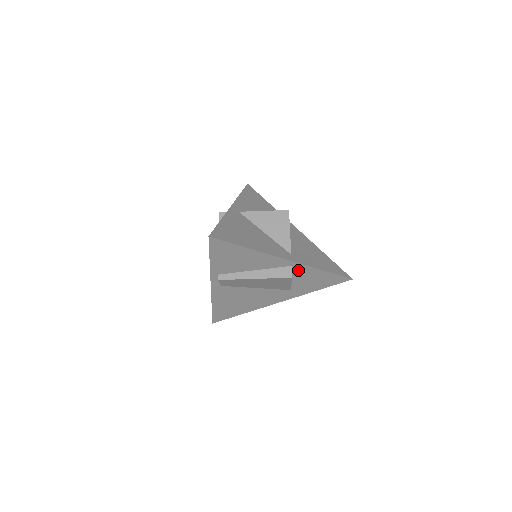
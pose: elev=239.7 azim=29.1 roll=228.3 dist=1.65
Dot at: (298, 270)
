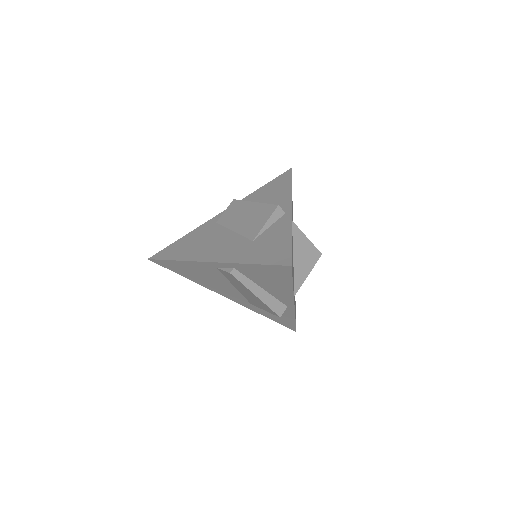
Dot at: occluded
